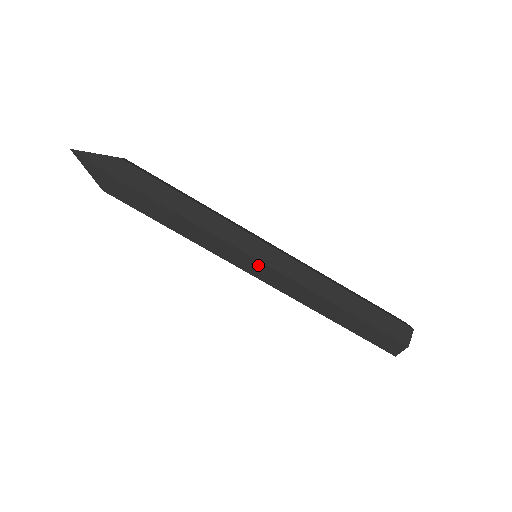
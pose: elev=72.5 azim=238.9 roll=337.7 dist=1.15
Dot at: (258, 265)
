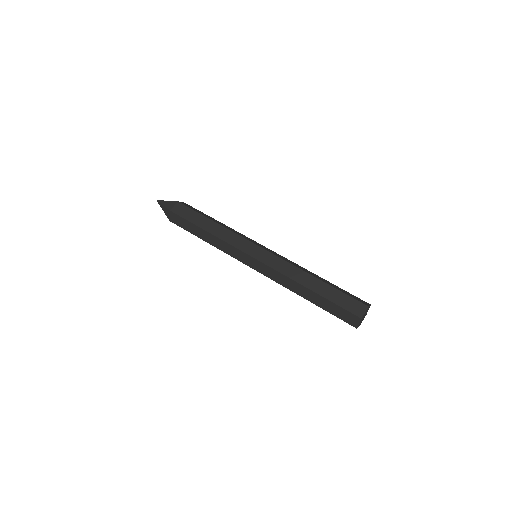
Dot at: (252, 260)
